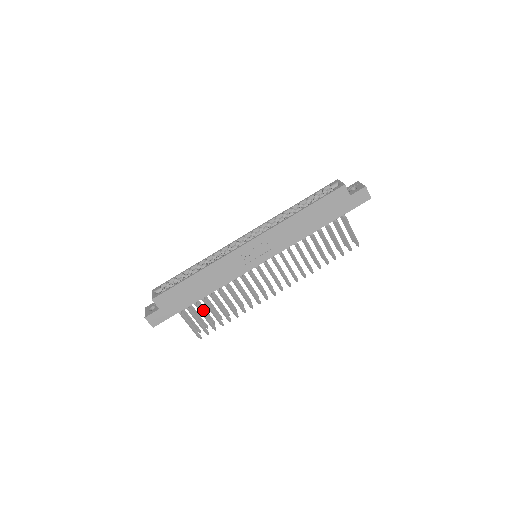
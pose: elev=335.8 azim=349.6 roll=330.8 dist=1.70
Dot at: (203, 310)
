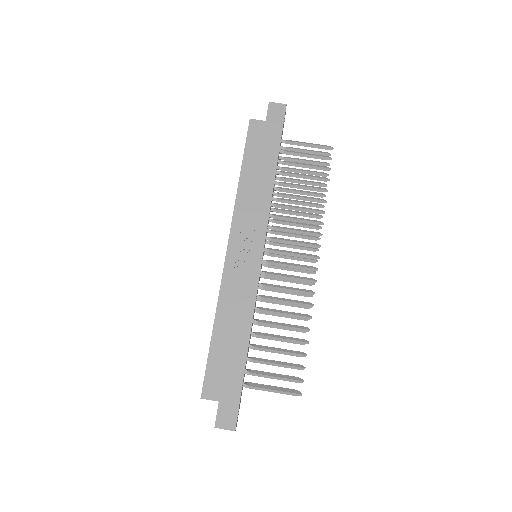
Dot at: occluded
